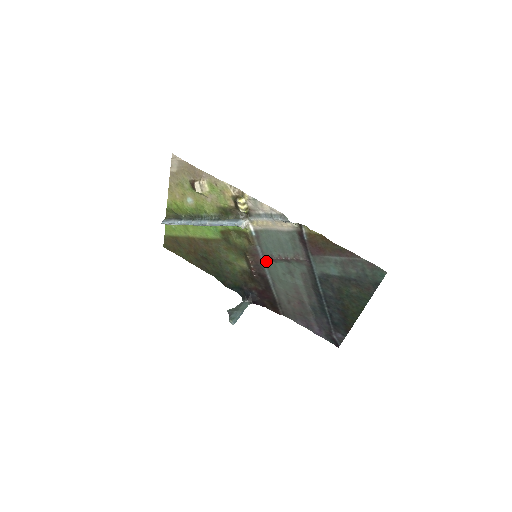
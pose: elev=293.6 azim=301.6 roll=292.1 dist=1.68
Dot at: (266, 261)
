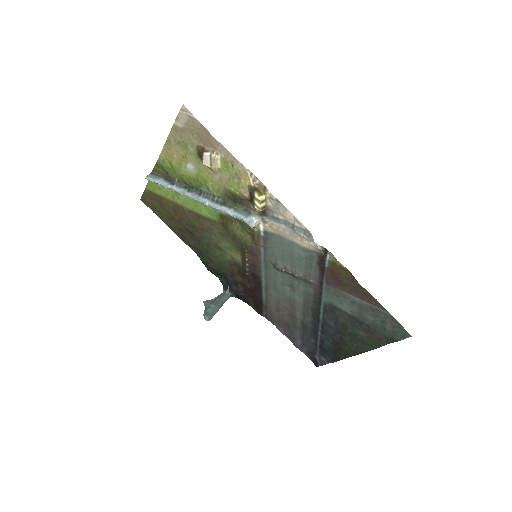
Dot at: (266, 264)
